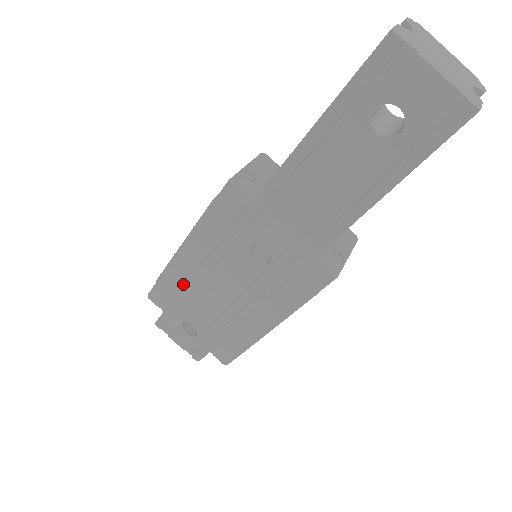
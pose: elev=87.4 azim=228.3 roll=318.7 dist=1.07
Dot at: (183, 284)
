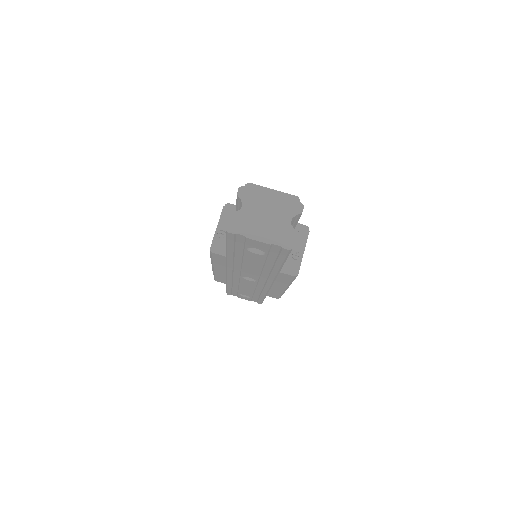
Dot at: occluded
